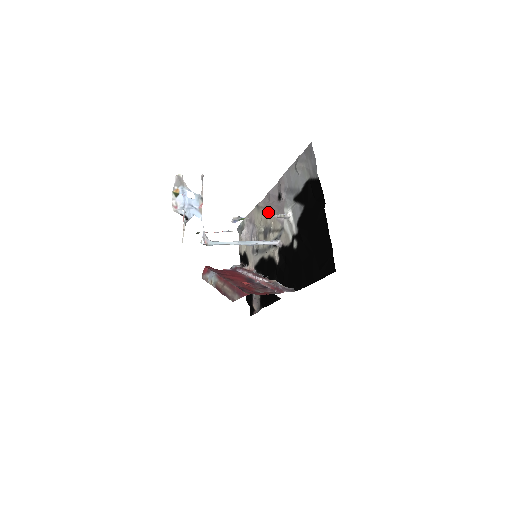
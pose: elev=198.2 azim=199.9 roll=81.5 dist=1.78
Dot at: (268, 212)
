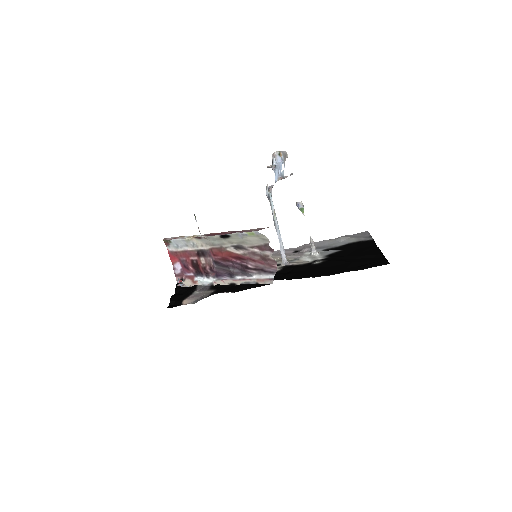
Dot at: (272, 256)
